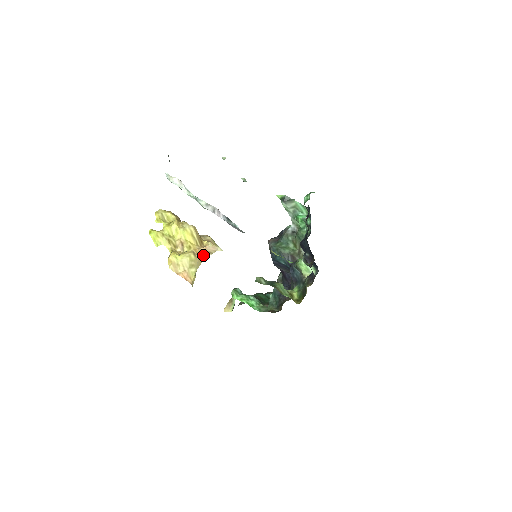
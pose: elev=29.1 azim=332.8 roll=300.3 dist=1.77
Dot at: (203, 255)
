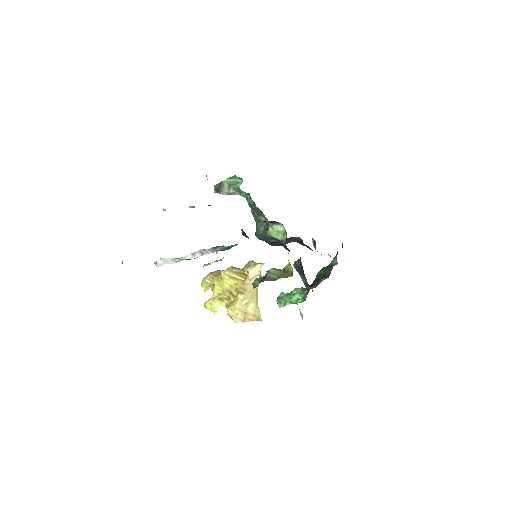
Dot at: (251, 285)
